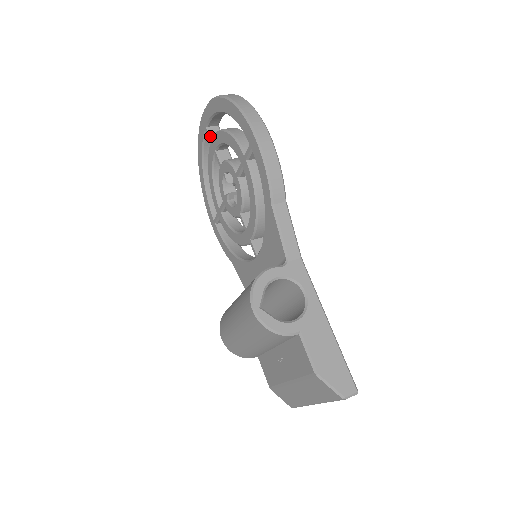
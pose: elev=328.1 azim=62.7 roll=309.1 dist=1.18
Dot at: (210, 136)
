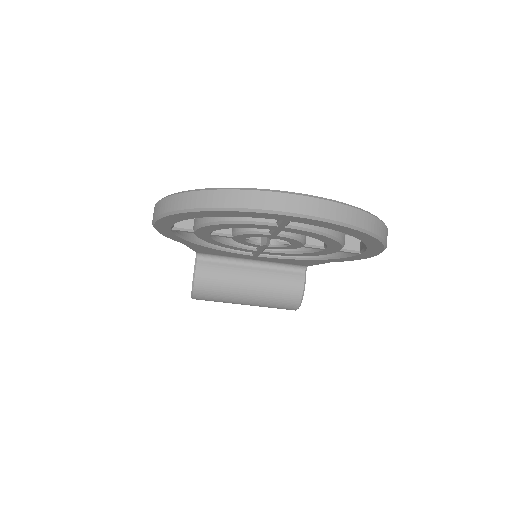
Dot at: (287, 225)
